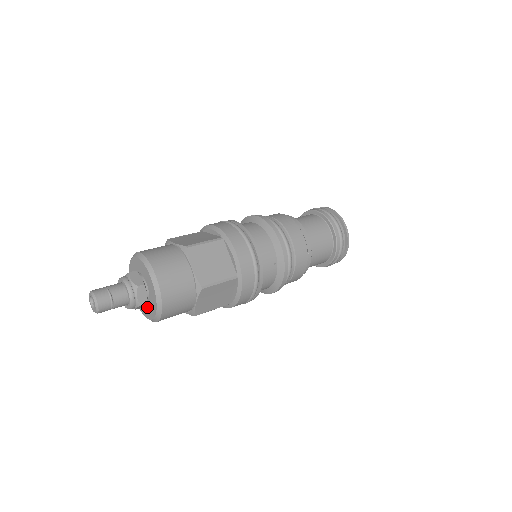
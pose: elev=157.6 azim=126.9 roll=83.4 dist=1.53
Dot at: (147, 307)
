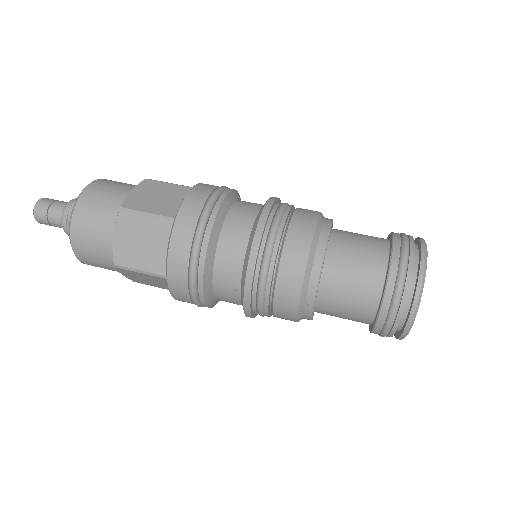
Dot at: occluded
